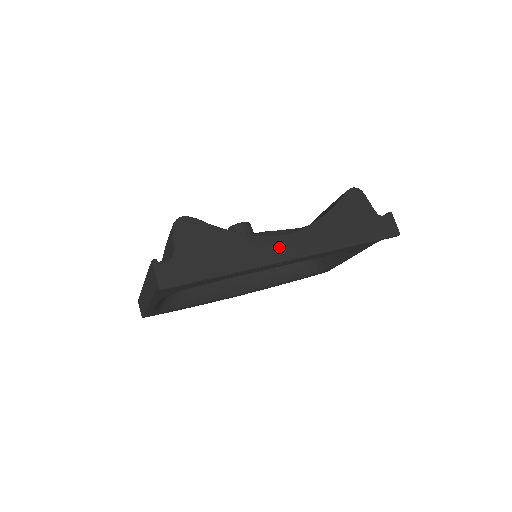
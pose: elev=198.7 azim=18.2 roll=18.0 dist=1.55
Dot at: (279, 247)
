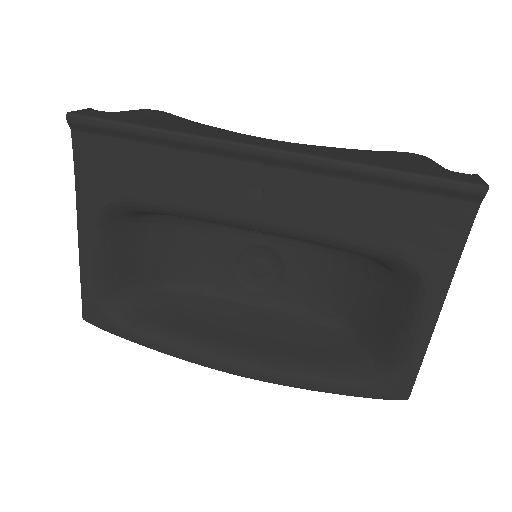
Dot at: (249, 139)
